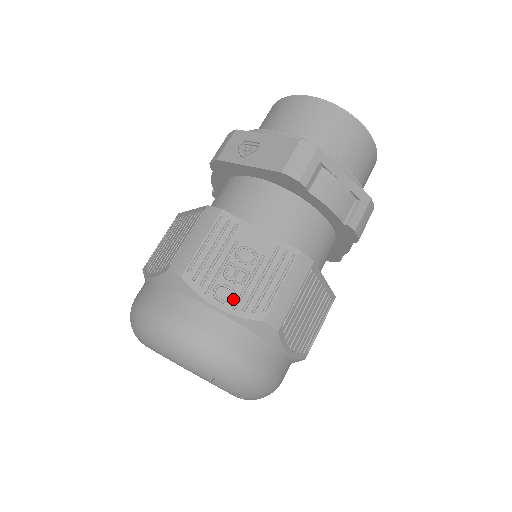
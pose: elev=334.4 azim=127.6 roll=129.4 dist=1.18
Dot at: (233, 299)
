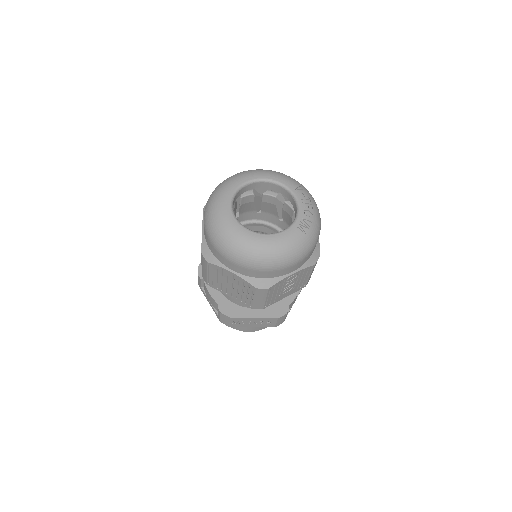
Dot at: occluded
